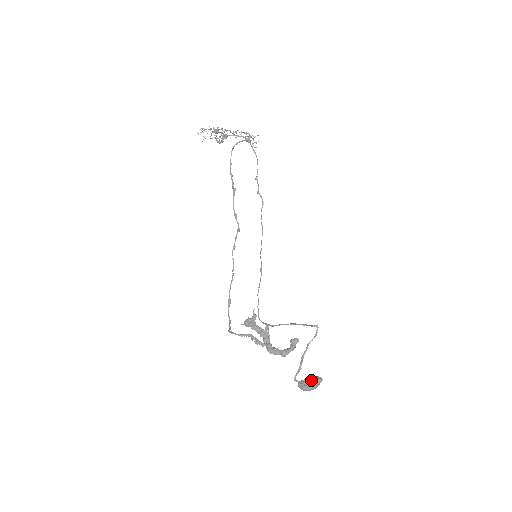
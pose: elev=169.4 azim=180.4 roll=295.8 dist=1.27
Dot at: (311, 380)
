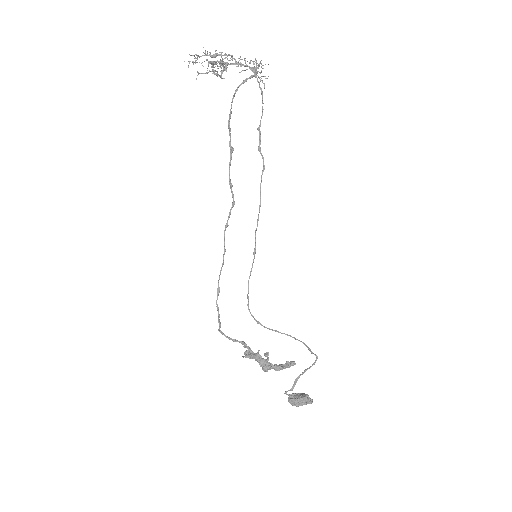
Dot at: (302, 401)
